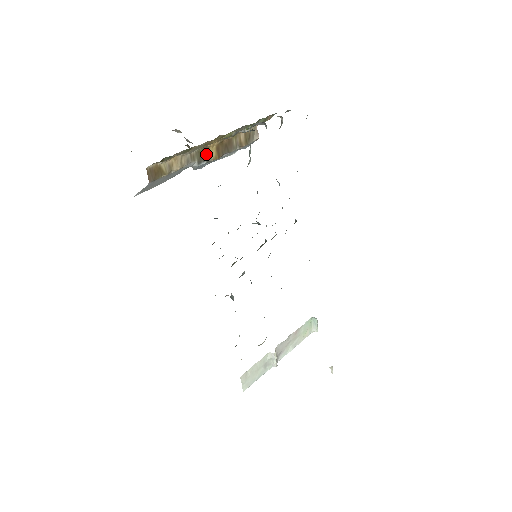
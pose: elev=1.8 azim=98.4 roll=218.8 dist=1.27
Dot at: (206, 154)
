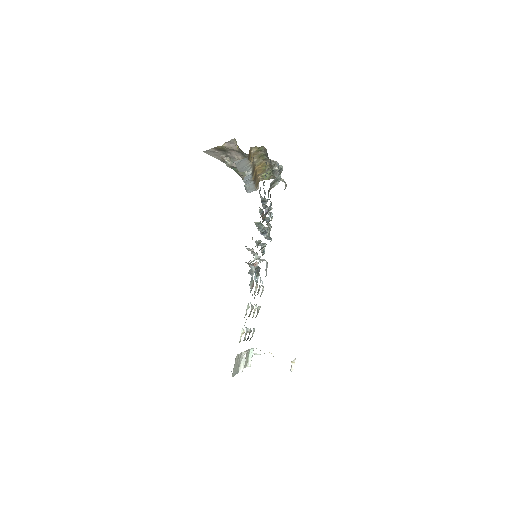
Dot at: (253, 171)
